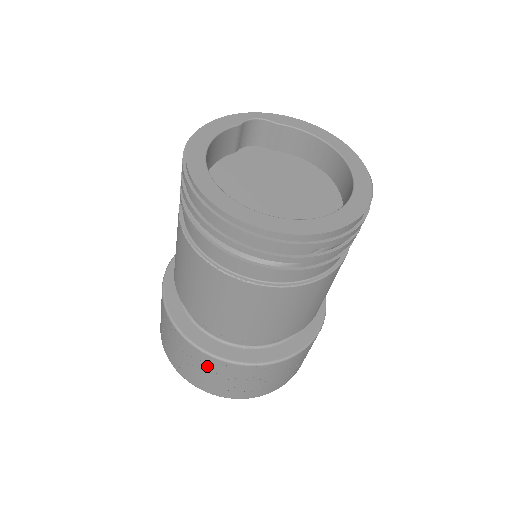
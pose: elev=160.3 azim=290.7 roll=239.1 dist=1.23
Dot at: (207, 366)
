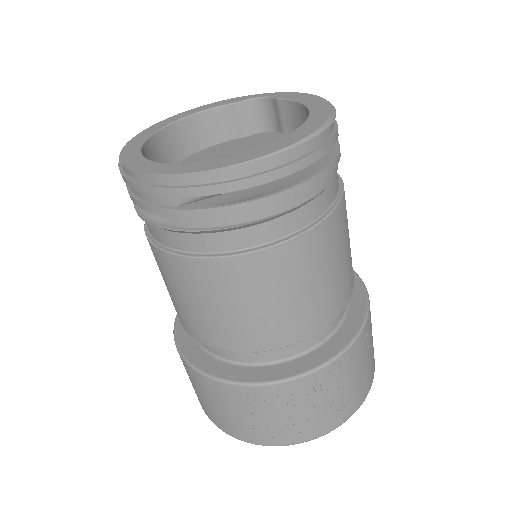
Dot at: (184, 366)
